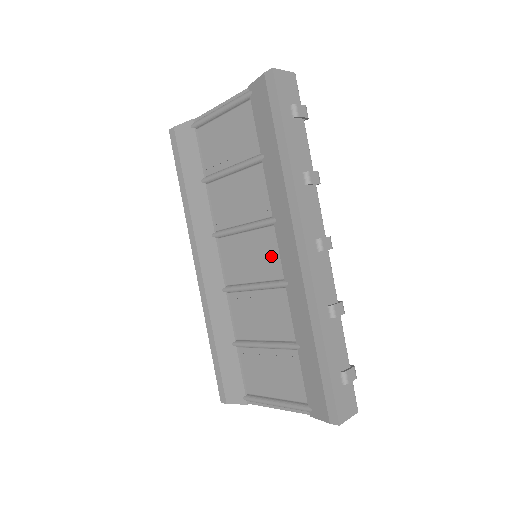
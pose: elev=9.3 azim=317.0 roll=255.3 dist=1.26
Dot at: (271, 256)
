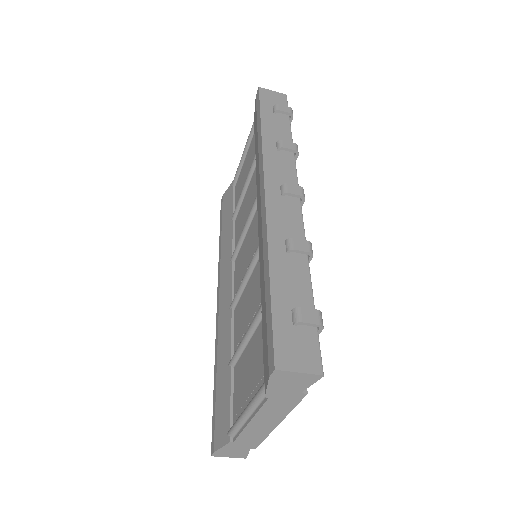
Dot at: (256, 235)
